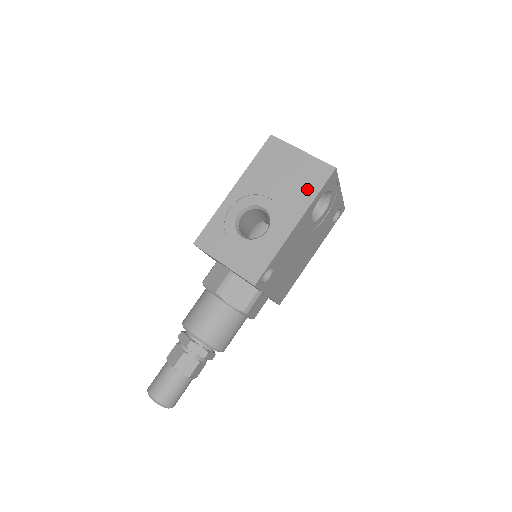
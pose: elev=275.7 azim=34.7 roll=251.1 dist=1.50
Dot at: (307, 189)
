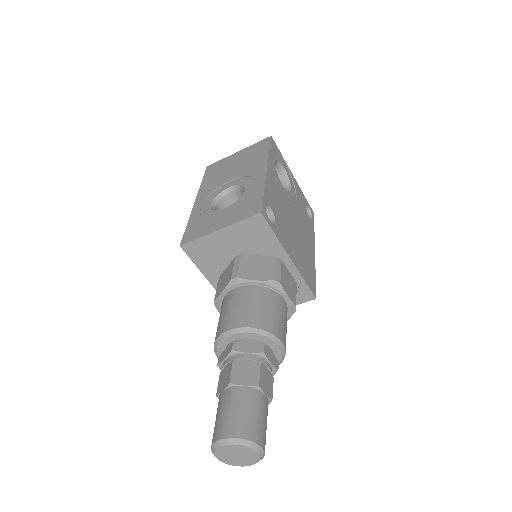
Dot at: (258, 155)
